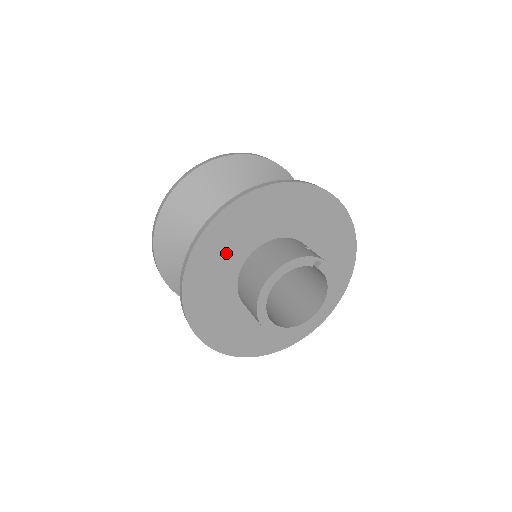
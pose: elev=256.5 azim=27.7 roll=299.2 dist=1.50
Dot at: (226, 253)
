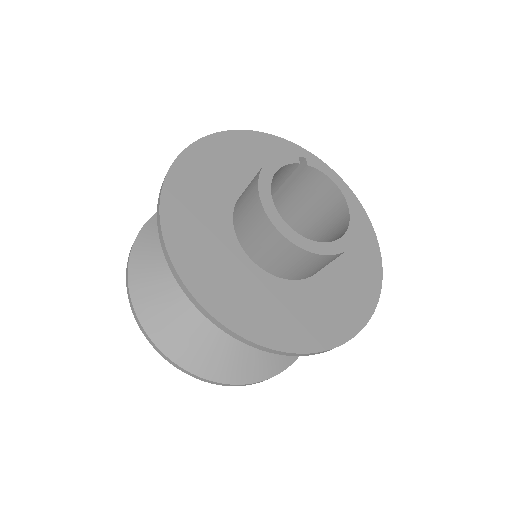
Dot at: (204, 214)
